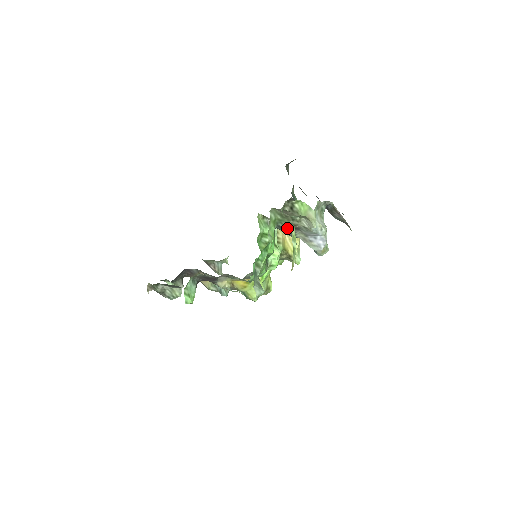
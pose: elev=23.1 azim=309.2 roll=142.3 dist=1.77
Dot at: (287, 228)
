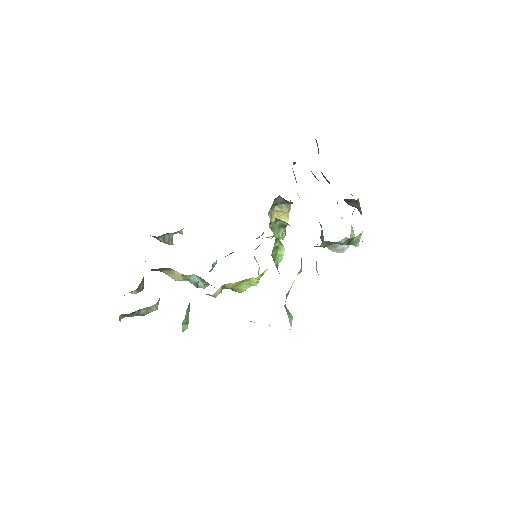
Dot at: occluded
